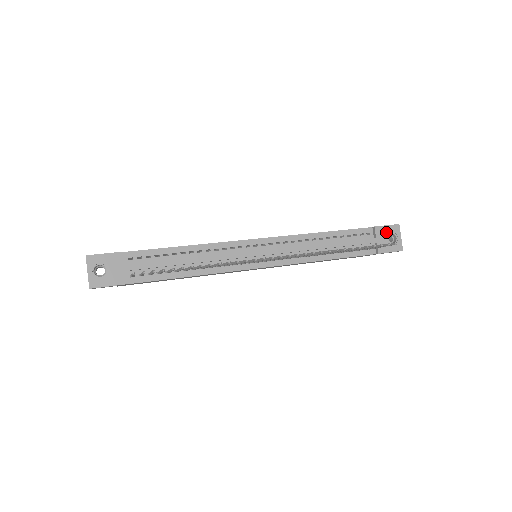
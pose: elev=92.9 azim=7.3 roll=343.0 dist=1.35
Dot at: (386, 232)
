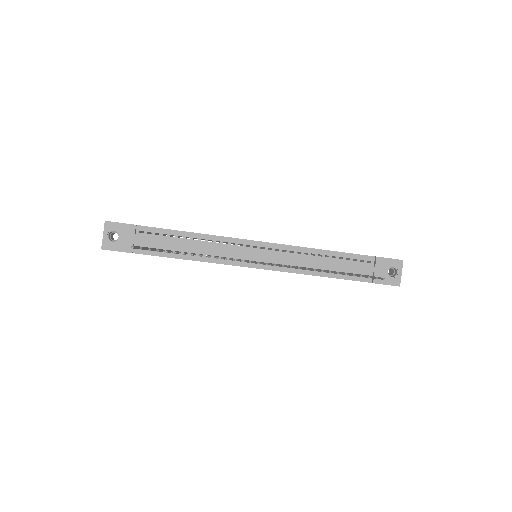
Dot at: (387, 265)
